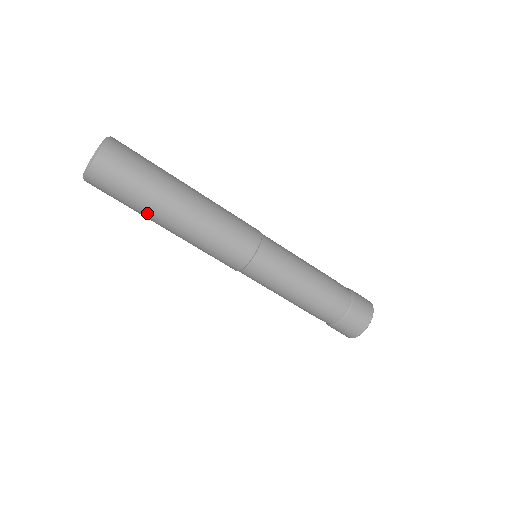
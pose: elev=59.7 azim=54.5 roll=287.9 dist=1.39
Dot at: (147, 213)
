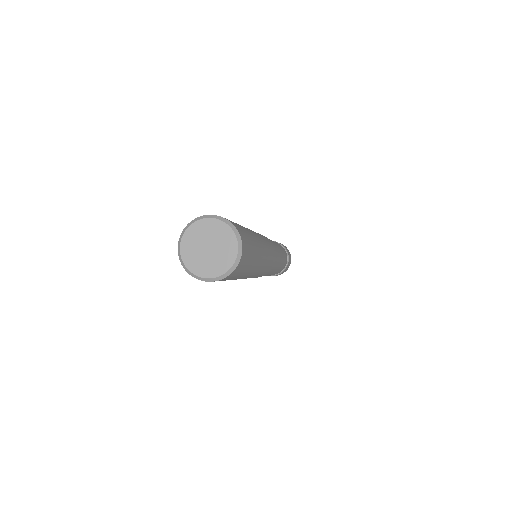
Dot at: occluded
